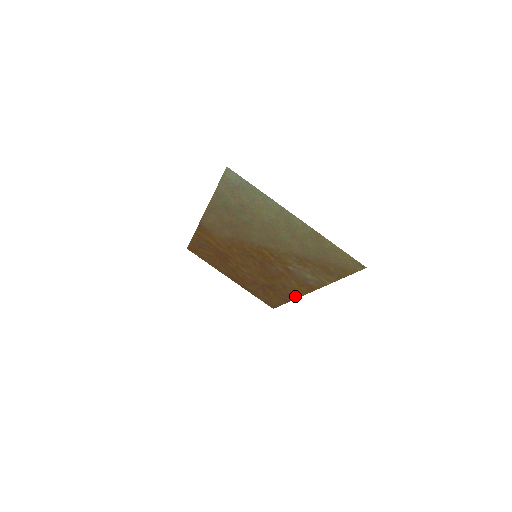
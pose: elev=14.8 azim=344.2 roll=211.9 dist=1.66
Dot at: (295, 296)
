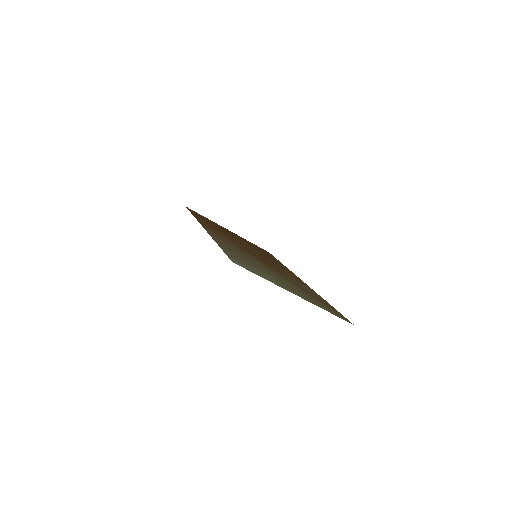
Dot at: (290, 271)
